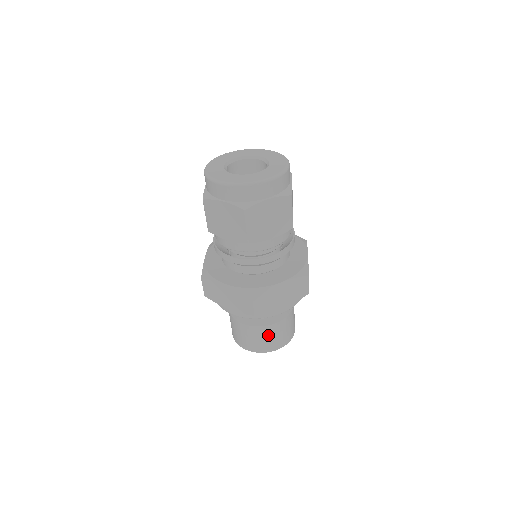
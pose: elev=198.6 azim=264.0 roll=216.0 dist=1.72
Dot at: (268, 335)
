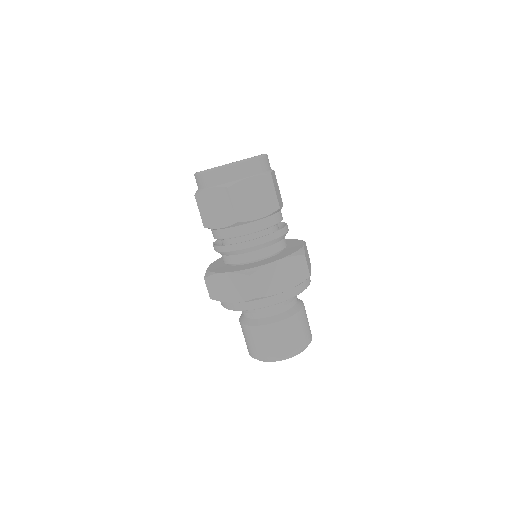
Dot at: (280, 335)
